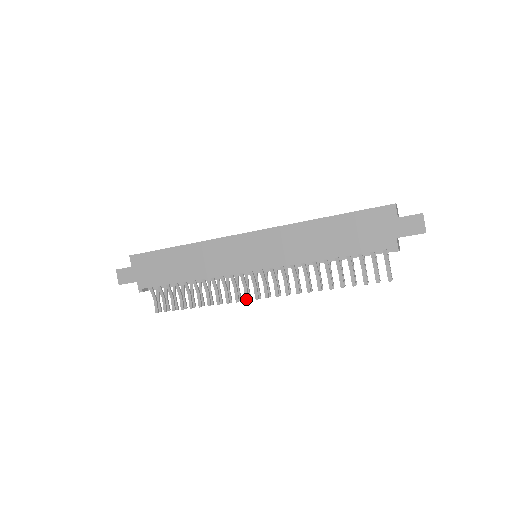
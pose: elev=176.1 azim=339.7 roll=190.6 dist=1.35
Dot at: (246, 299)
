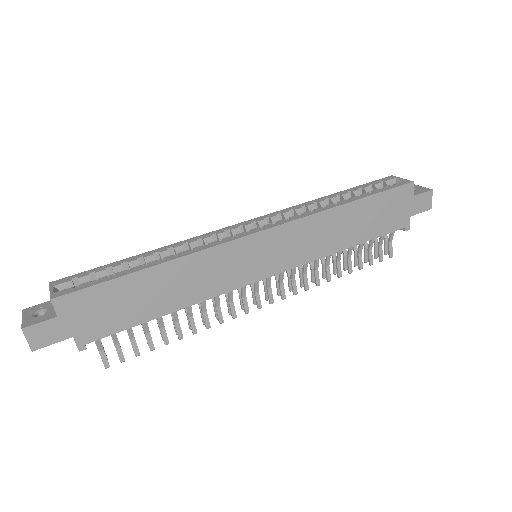
Dot at: (246, 312)
